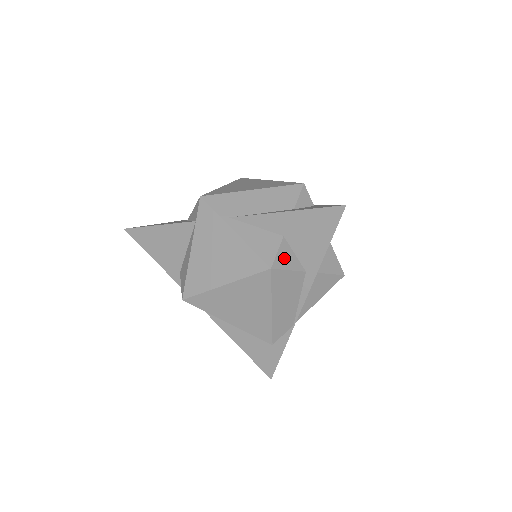
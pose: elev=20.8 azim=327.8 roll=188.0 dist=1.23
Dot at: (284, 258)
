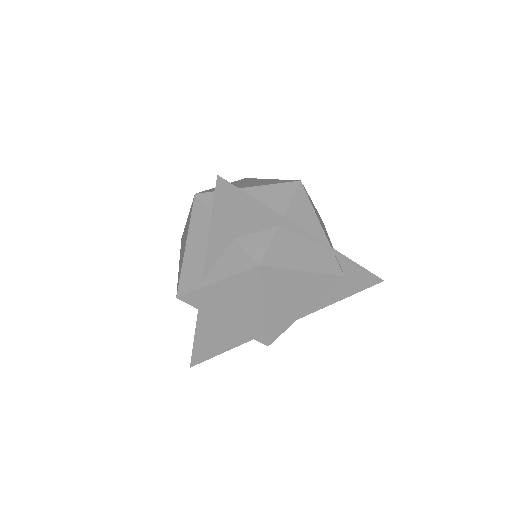
Dot at: (255, 246)
